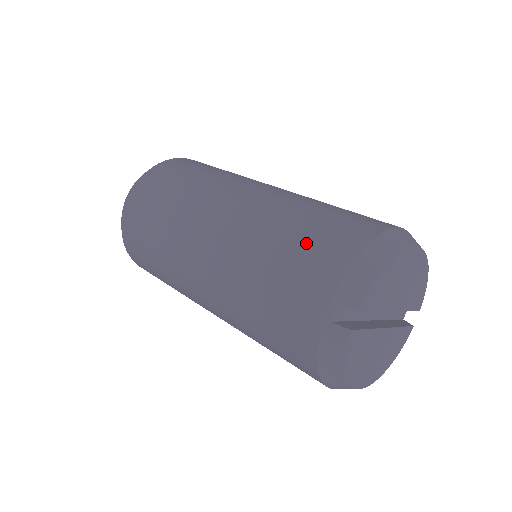
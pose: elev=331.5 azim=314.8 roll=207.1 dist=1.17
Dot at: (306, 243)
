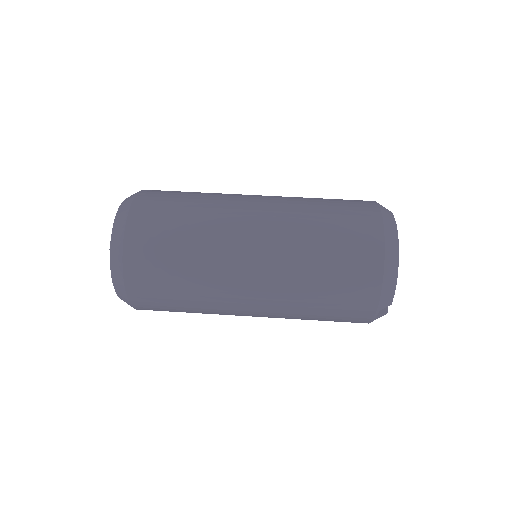
Dot at: (340, 287)
